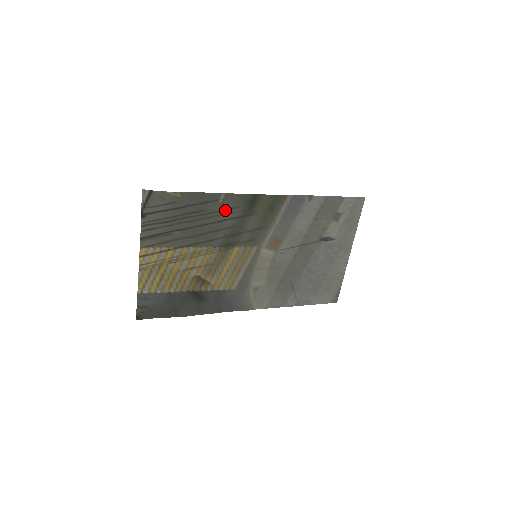
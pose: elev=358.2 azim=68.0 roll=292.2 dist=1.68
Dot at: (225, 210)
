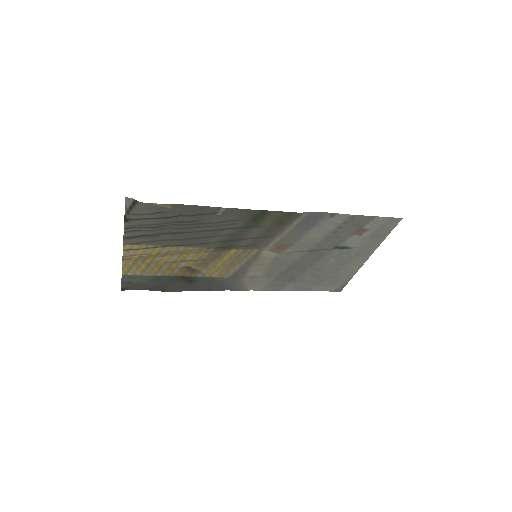
Dot at: (224, 222)
